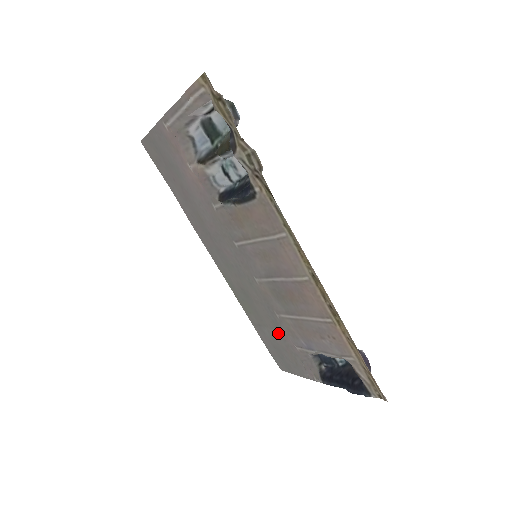
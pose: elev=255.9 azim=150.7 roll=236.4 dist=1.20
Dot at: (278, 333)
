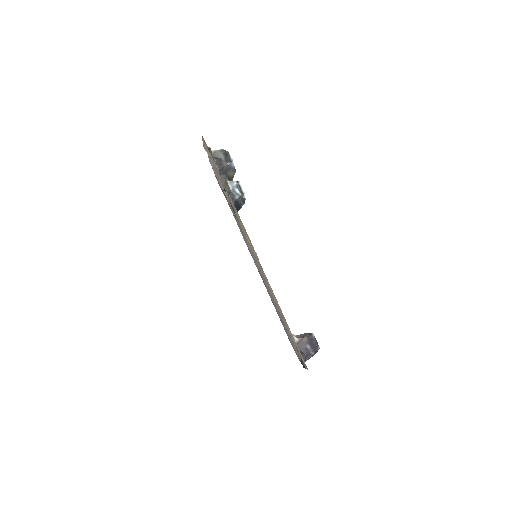
Dot at: occluded
